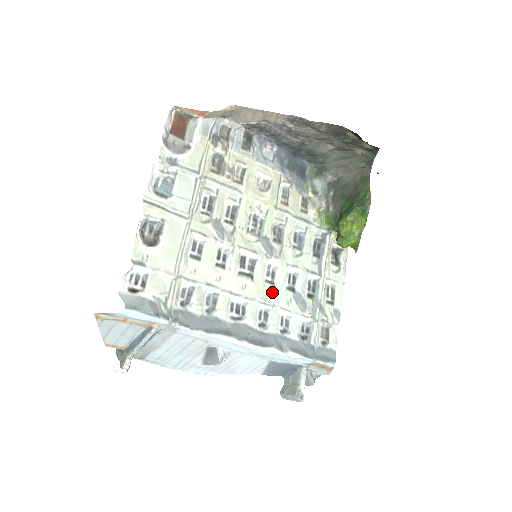
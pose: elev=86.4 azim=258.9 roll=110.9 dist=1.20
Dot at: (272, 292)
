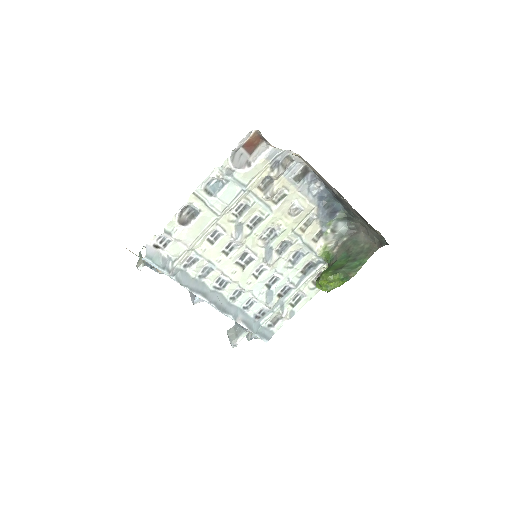
Dot at: (253, 283)
